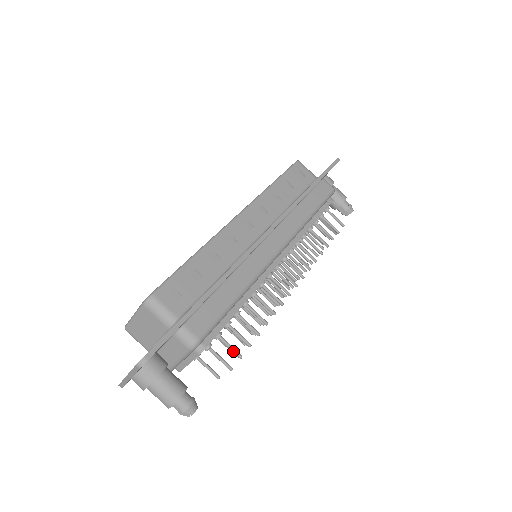
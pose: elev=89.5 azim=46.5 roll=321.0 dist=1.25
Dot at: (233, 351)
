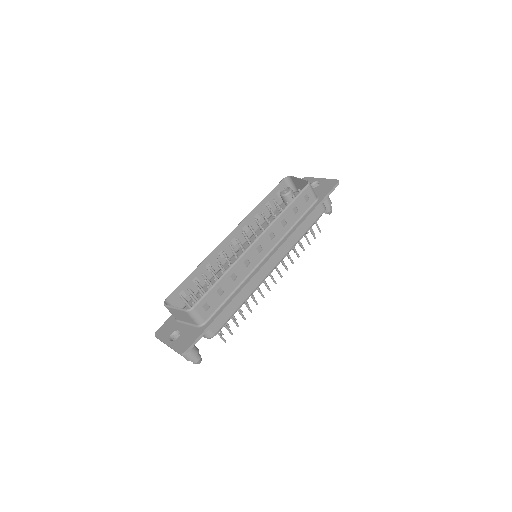
Dot at: (229, 331)
